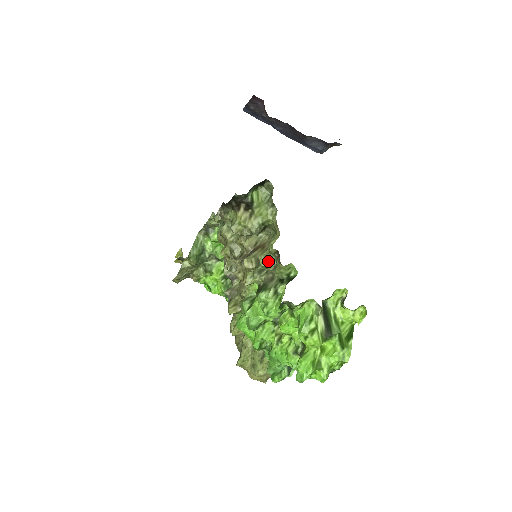
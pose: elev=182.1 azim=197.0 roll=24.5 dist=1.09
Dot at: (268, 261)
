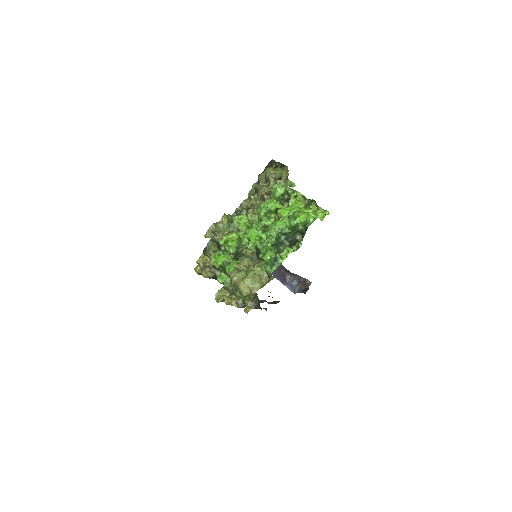
Dot at: occluded
